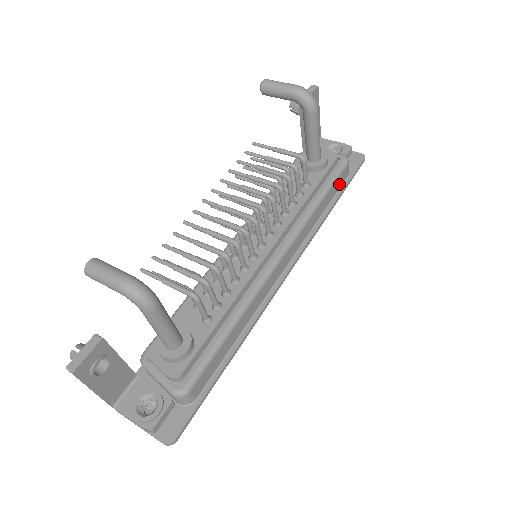
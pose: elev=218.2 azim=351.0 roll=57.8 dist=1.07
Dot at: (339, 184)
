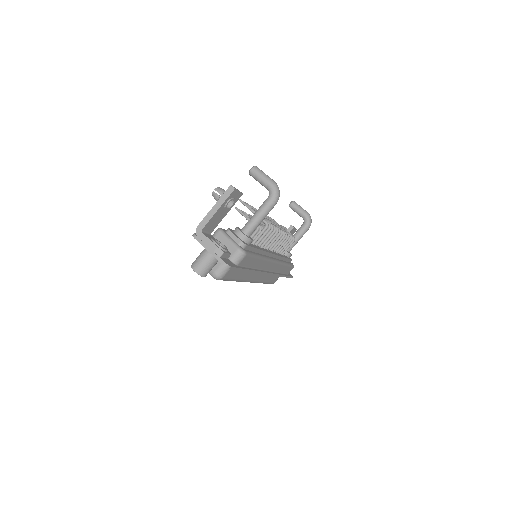
Dot at: (287, 271)
